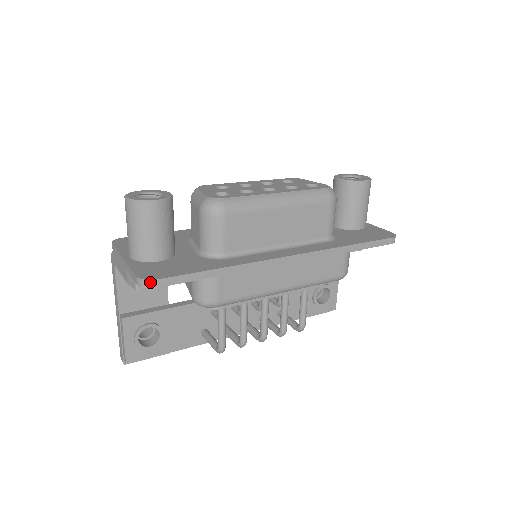
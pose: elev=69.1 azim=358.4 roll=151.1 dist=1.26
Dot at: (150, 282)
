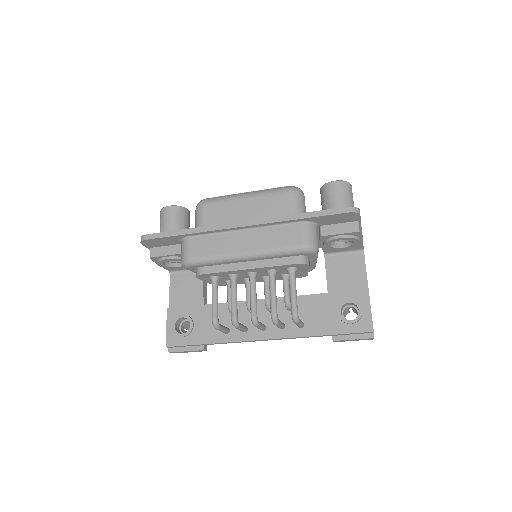
Dot at: (143, 237)
